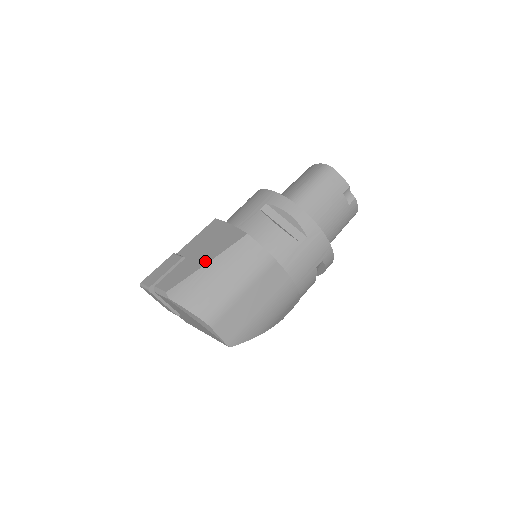
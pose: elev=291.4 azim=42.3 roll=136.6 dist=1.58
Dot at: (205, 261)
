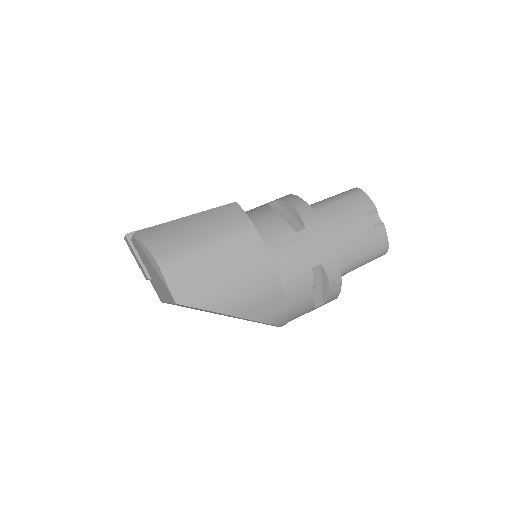
Dot at: (185, 217)
